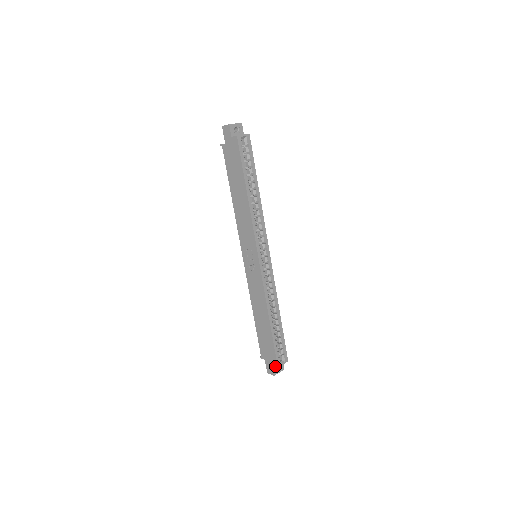
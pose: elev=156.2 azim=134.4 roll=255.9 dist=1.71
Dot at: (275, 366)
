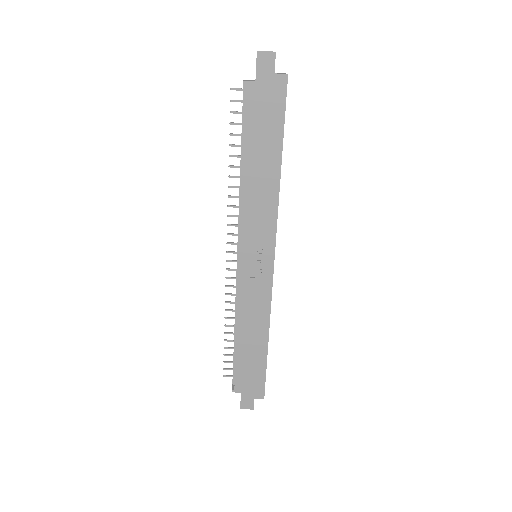
Dot at: (260, 398)
